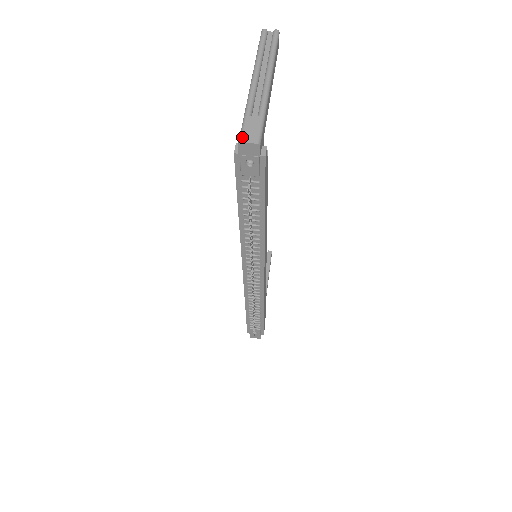
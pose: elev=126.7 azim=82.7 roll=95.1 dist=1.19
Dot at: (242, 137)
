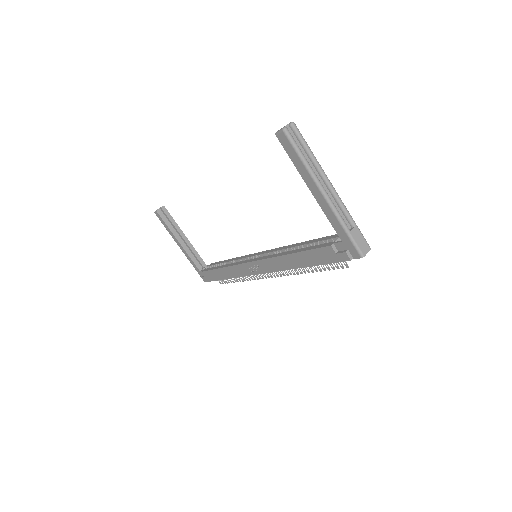
Dot at: (362, 252)
